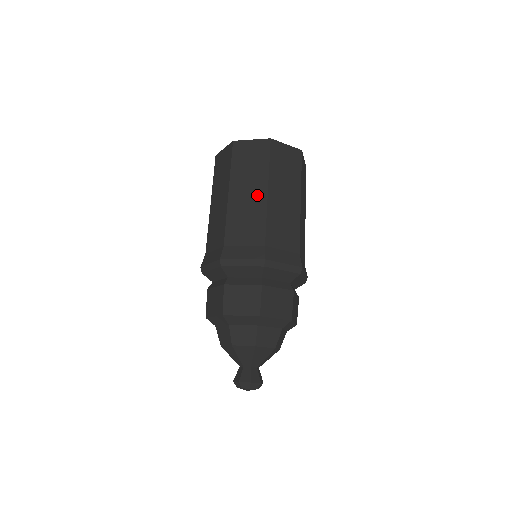
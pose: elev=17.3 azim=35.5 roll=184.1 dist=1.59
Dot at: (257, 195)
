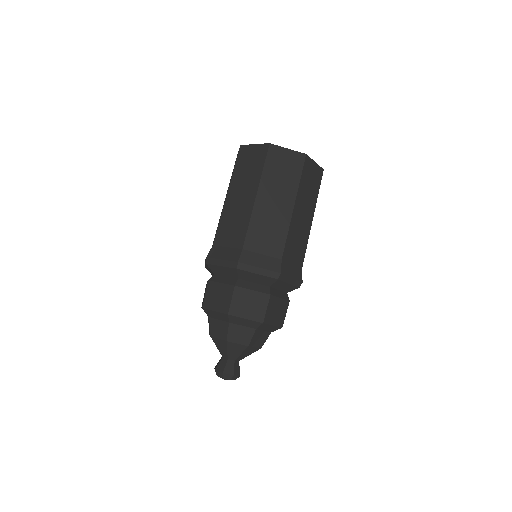
Dot at: (283, 207)
